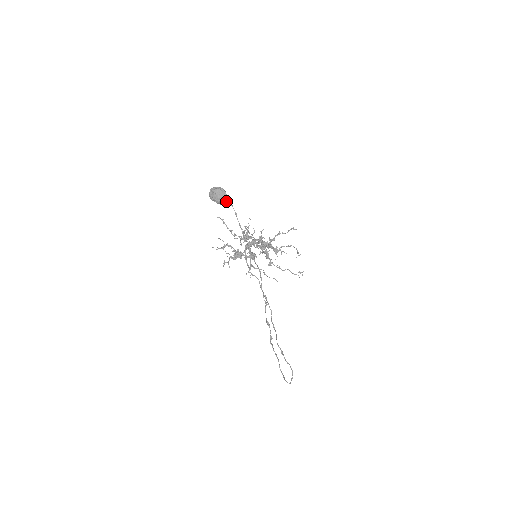
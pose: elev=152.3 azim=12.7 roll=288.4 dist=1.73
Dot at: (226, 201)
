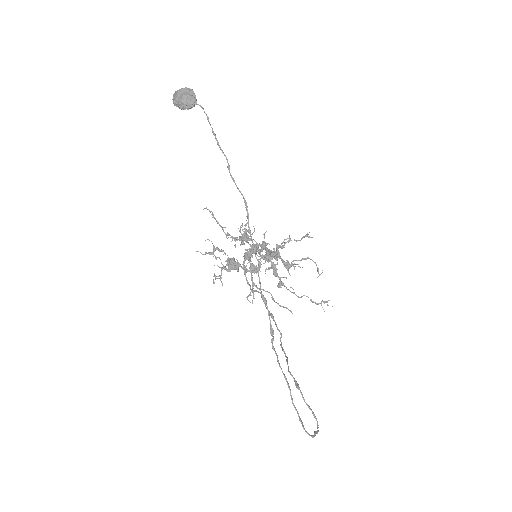
Dot at: (194, 102)
